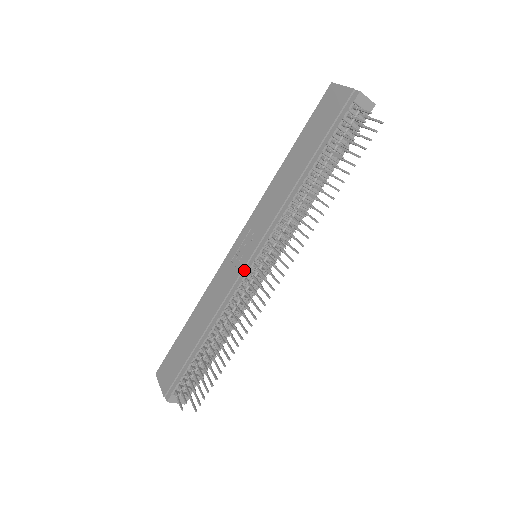
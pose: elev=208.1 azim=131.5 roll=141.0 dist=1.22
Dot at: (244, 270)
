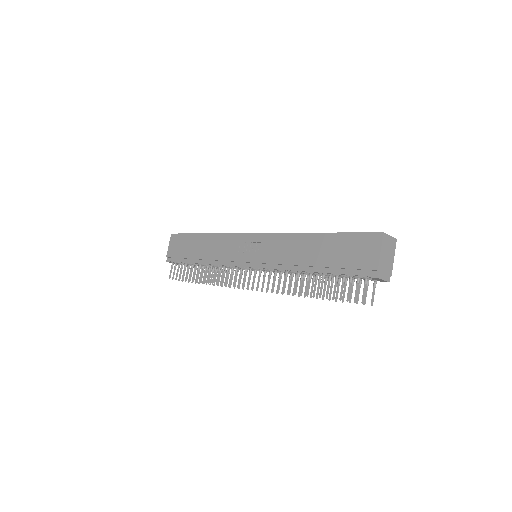
Dot at: (239, 262)
